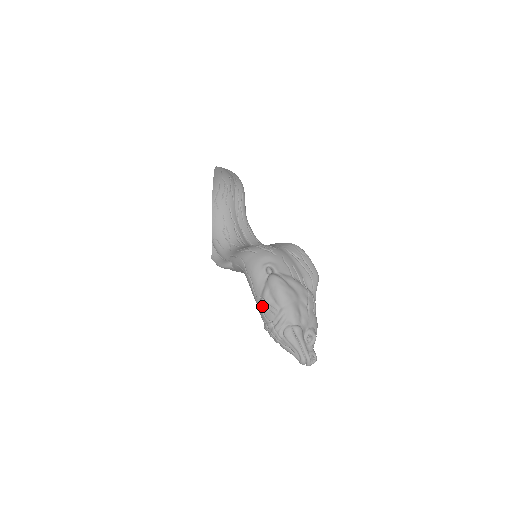
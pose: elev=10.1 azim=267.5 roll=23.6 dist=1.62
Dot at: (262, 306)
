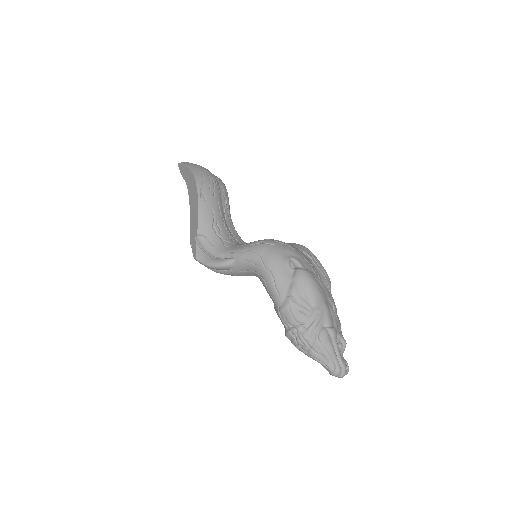
Dot at: (290, 305)
